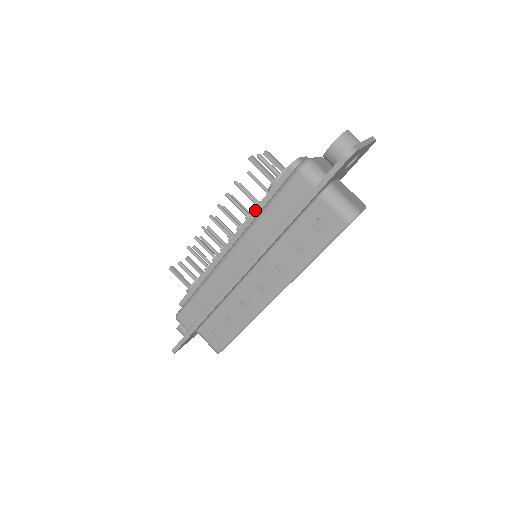
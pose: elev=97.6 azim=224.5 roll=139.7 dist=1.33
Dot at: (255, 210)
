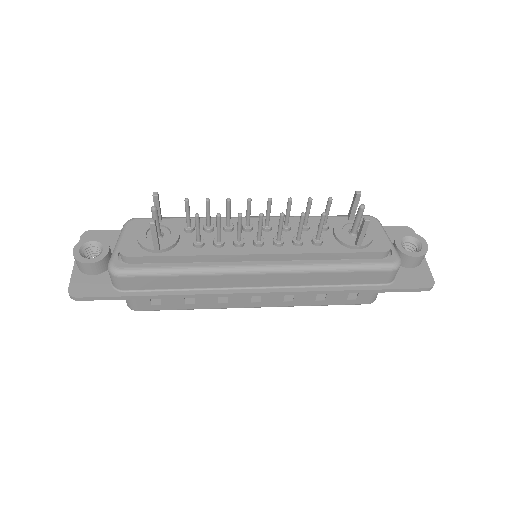
Dot at: (320, 254)
